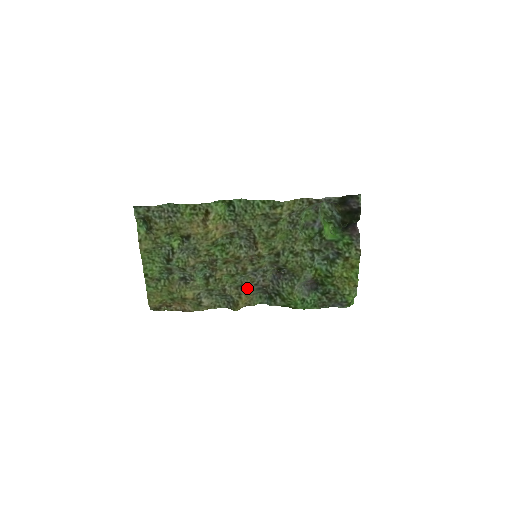
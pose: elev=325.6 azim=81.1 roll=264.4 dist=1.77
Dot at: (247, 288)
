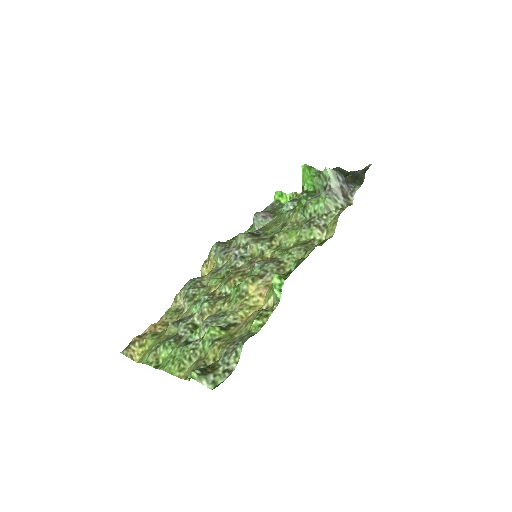
Dot at: (220, 264)
